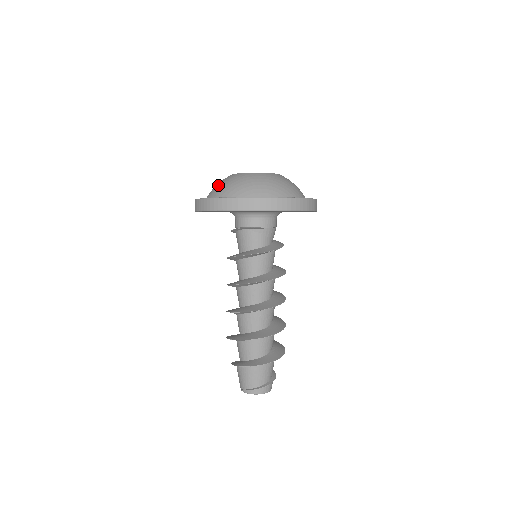
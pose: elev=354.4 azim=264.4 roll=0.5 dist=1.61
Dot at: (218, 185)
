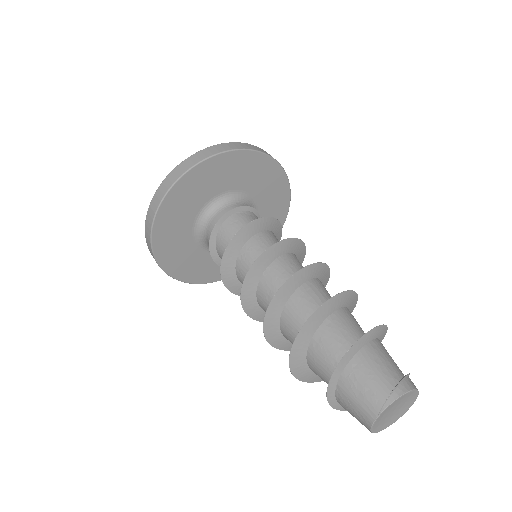
Dot at: occluded
